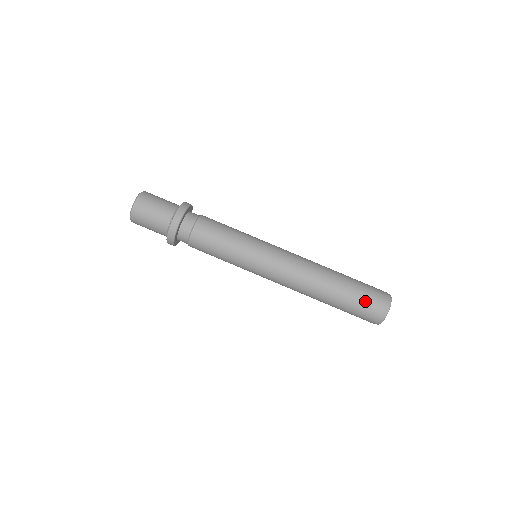
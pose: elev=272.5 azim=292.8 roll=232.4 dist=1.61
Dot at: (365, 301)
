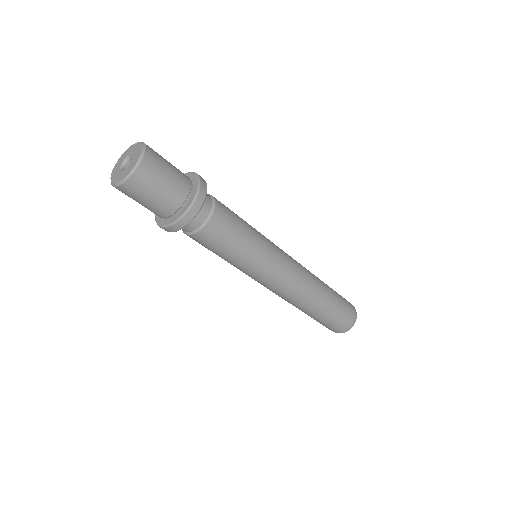
Dot at: (339, 319)
